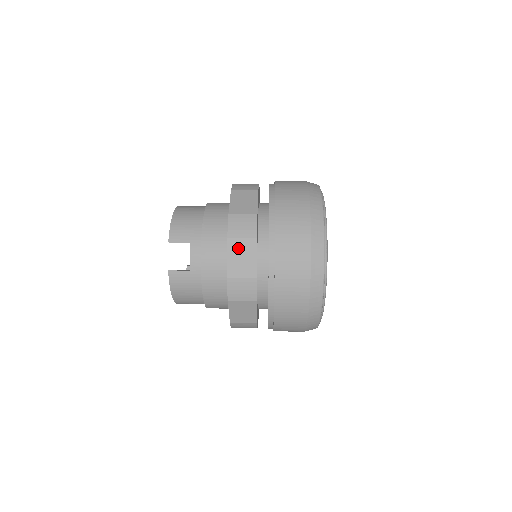
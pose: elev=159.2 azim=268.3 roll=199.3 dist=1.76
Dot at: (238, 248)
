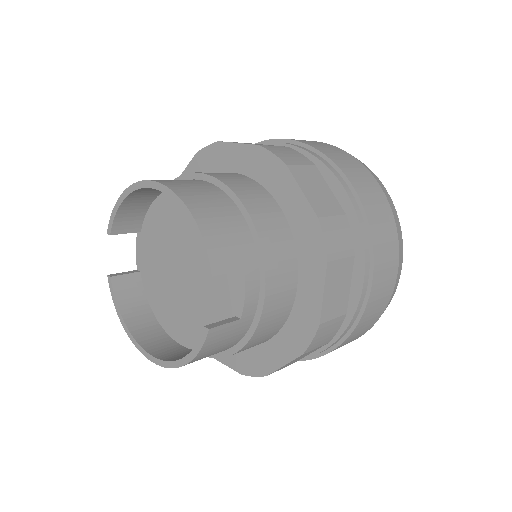
Dot at: (336, 275)
